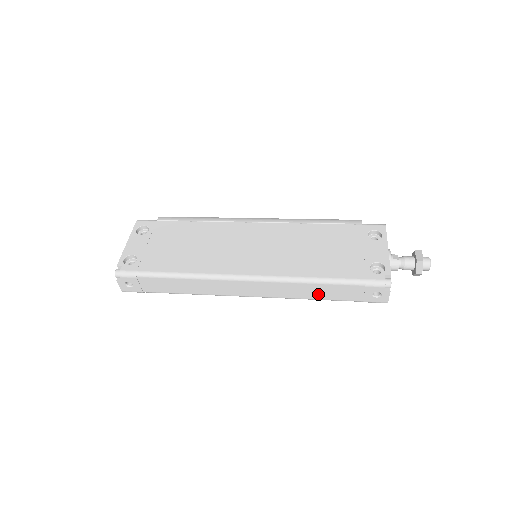
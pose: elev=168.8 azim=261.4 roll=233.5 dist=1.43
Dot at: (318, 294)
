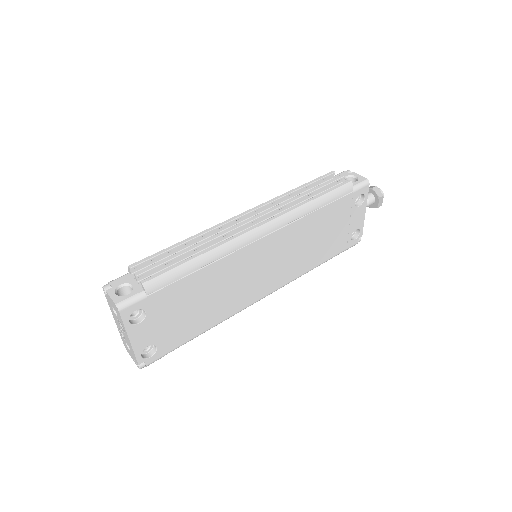
Dot at: occluded
